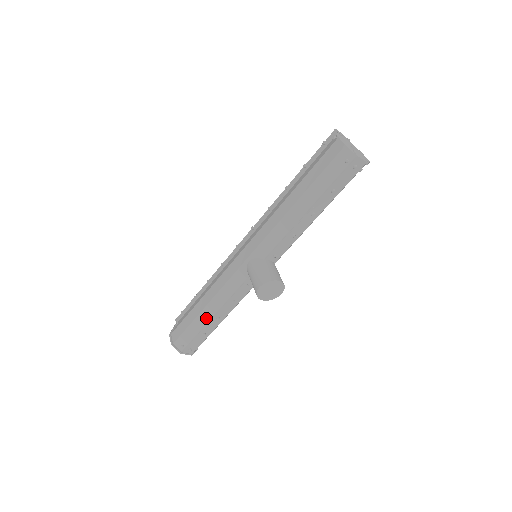
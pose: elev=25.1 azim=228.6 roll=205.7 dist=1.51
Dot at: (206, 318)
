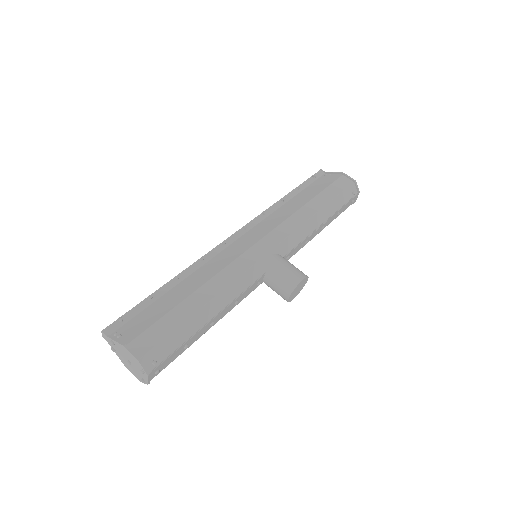
Dot at: (204, 319)
